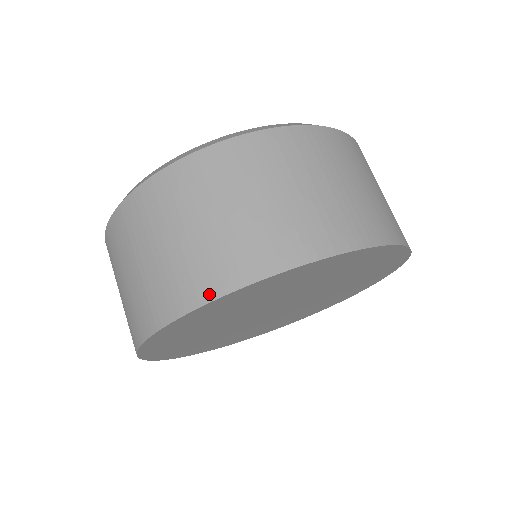
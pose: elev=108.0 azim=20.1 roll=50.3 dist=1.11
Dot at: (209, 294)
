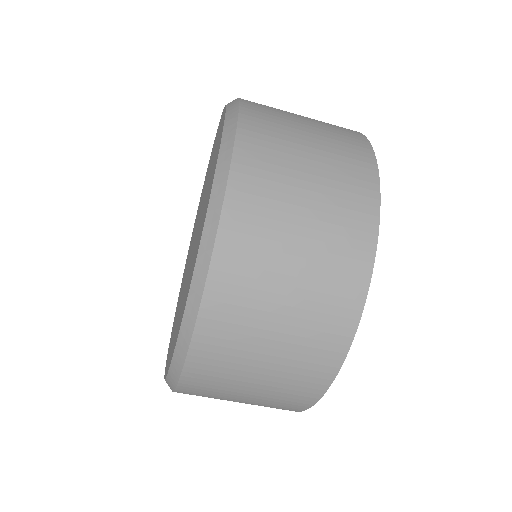
Dot at: (344, 343)
